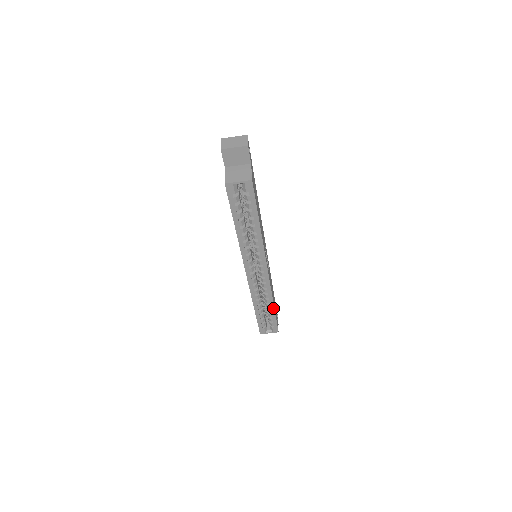
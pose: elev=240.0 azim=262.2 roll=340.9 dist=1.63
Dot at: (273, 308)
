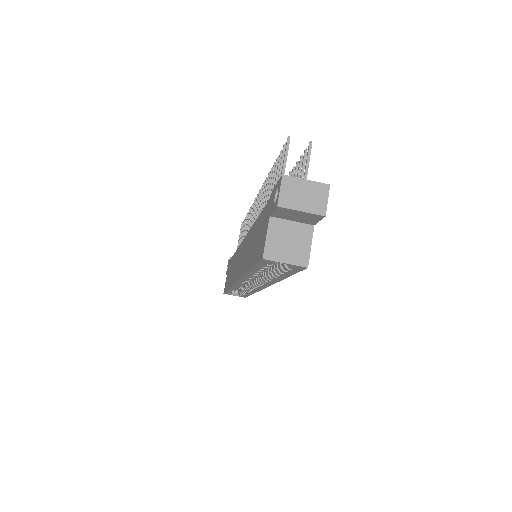
Dot at: (251, 293)
